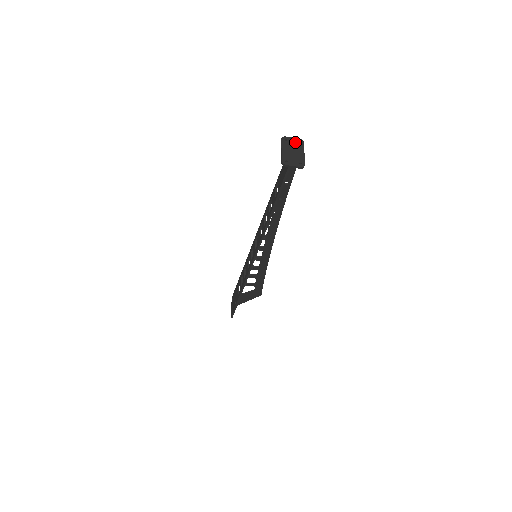
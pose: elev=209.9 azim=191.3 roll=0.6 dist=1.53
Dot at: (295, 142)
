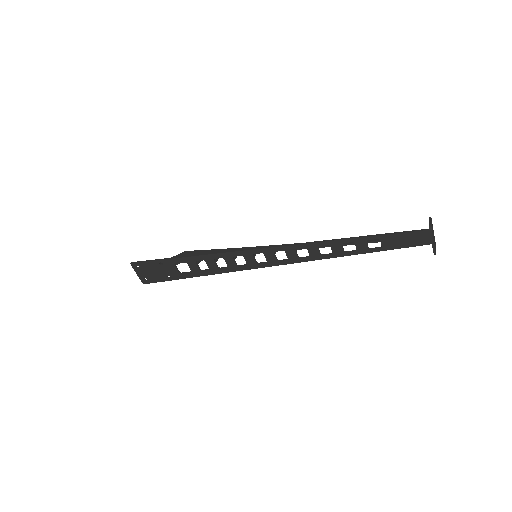
Dot at: occluded
